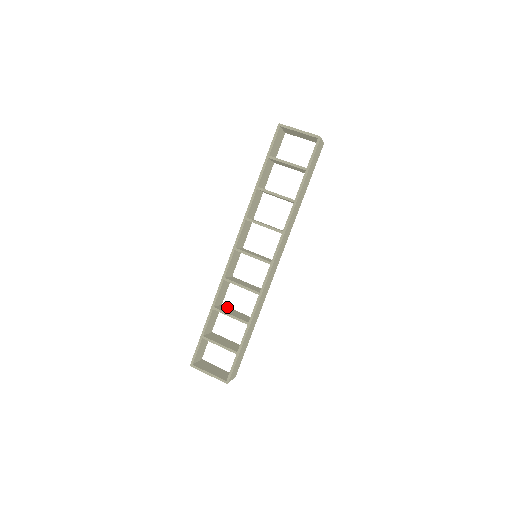
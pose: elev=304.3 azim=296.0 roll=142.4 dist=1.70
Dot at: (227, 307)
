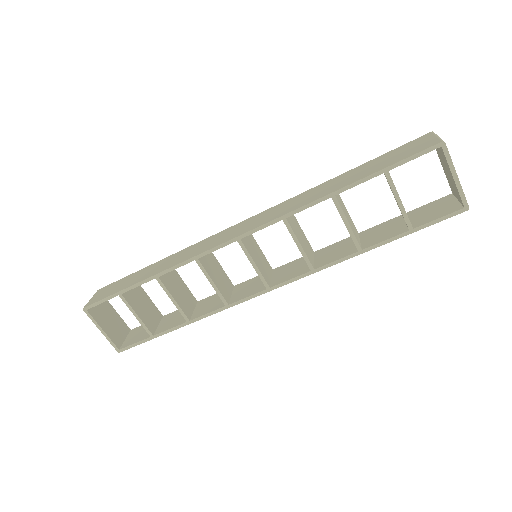
Dot at: occluded
